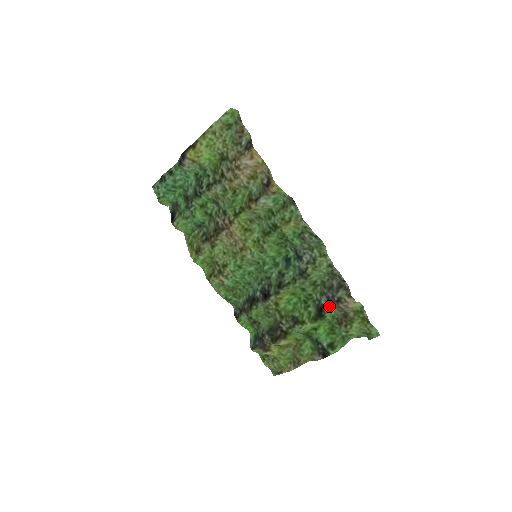
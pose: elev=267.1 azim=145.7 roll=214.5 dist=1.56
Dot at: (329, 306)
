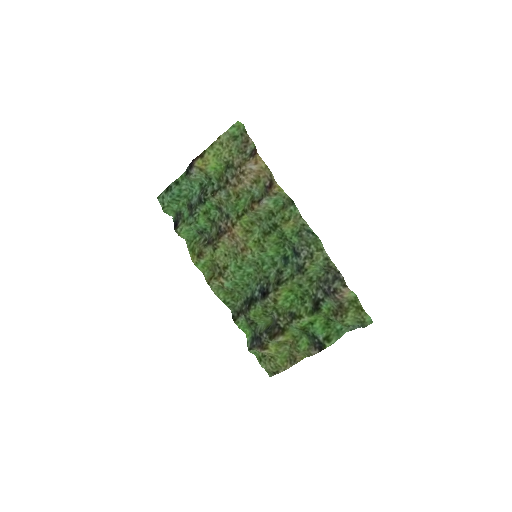
Dot at: (325, 299)
